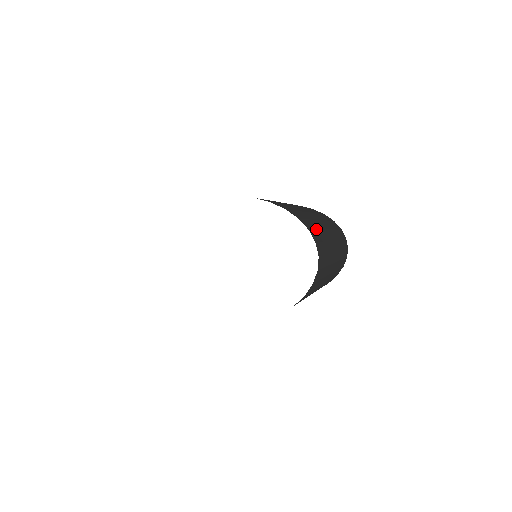
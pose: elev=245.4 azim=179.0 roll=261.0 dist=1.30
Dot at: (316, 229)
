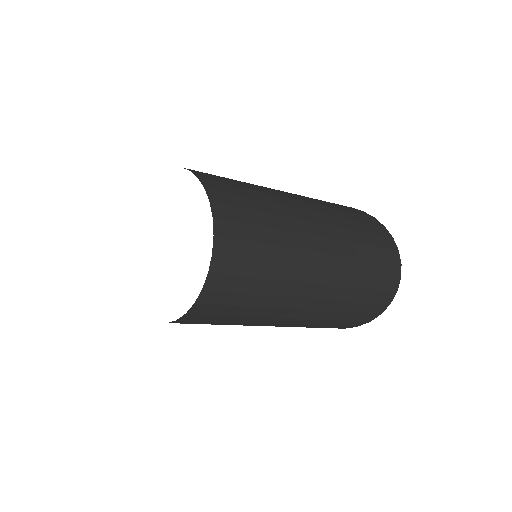
Dot at: (255, 224)
